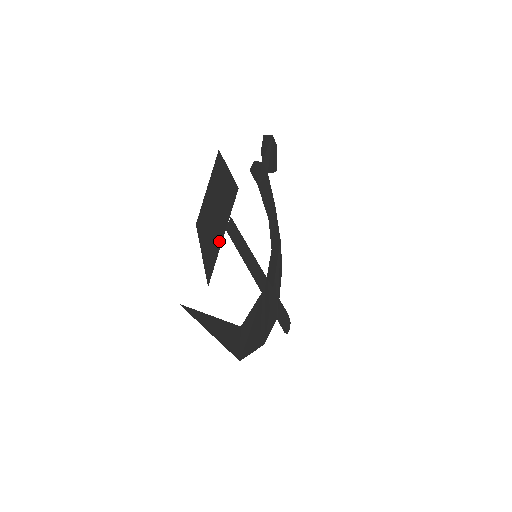
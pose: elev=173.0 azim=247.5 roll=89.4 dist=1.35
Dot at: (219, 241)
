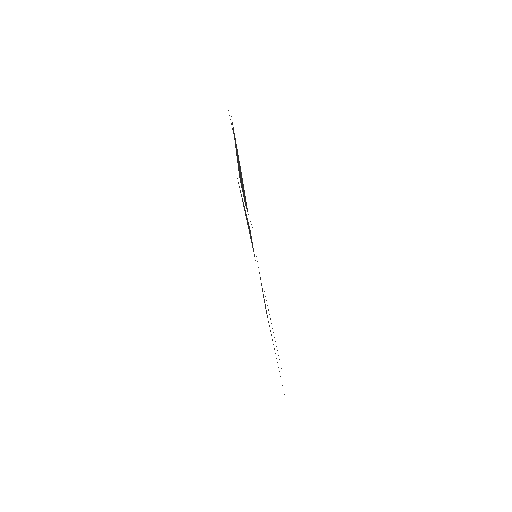
Dot at: occluded
